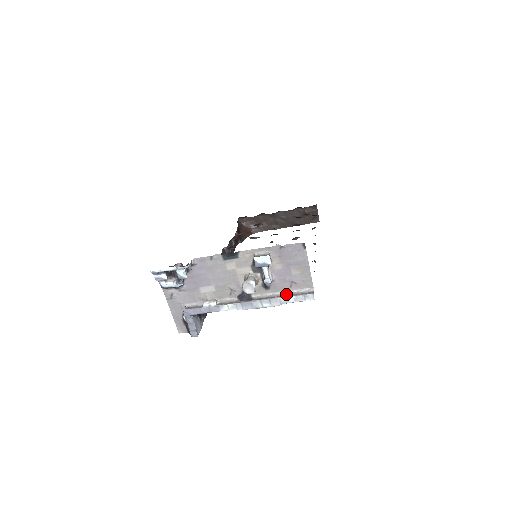
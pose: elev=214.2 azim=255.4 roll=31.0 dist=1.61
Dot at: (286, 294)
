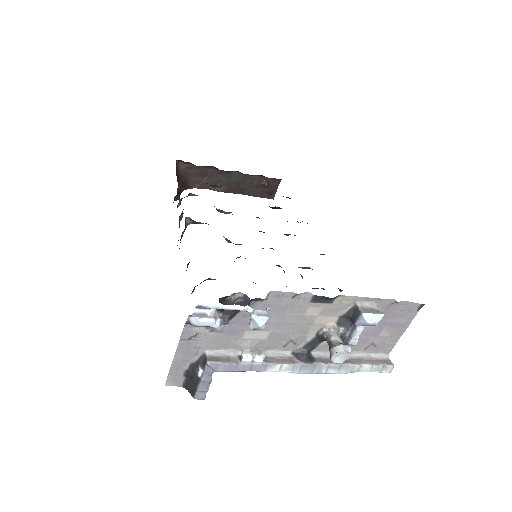
Dot at: (357, 358)
